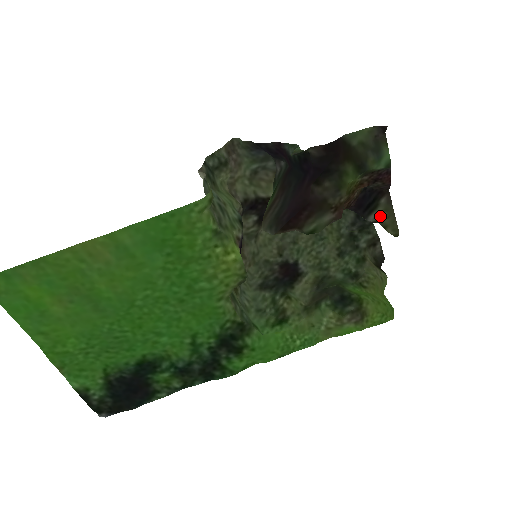
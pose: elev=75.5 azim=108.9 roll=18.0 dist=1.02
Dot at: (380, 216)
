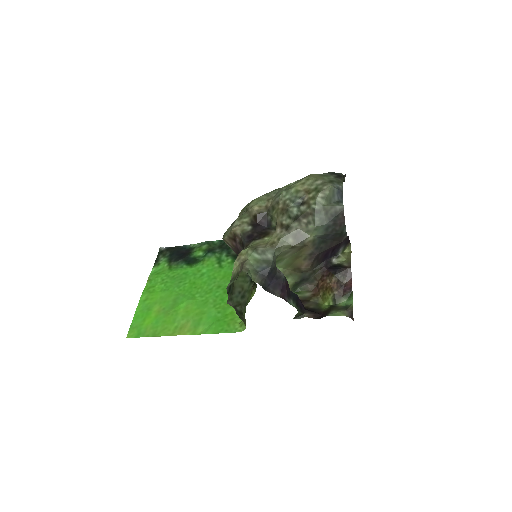
Dot at: (341, 260)
